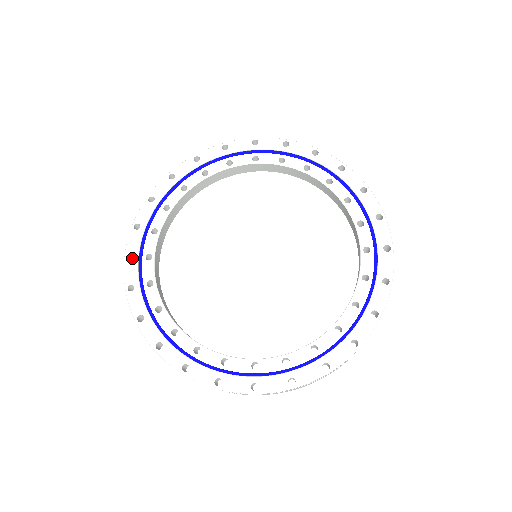
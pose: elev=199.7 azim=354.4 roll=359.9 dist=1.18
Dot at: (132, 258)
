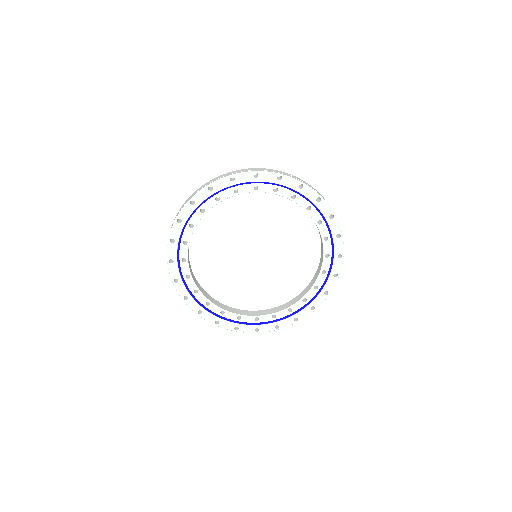
Dot at: (174, 242)
